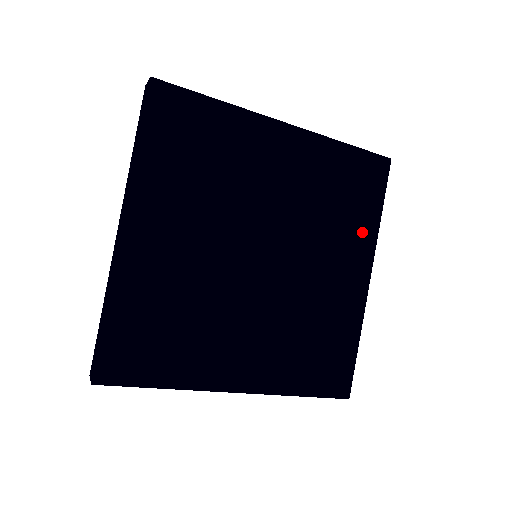
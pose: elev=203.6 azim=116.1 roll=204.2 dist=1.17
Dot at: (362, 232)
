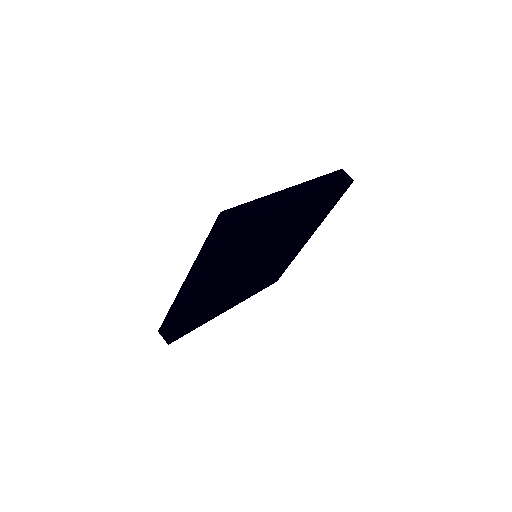
Dot at: (318, 222)
